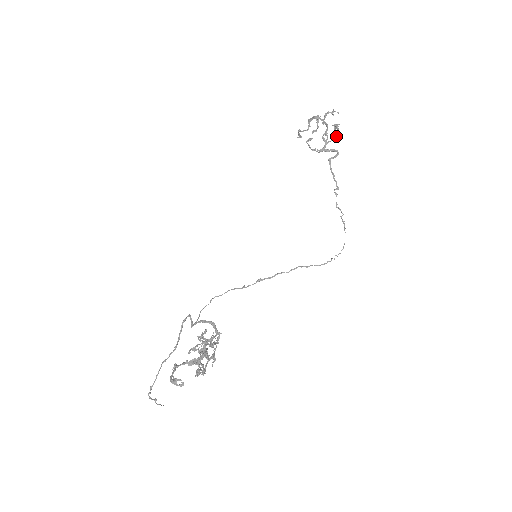
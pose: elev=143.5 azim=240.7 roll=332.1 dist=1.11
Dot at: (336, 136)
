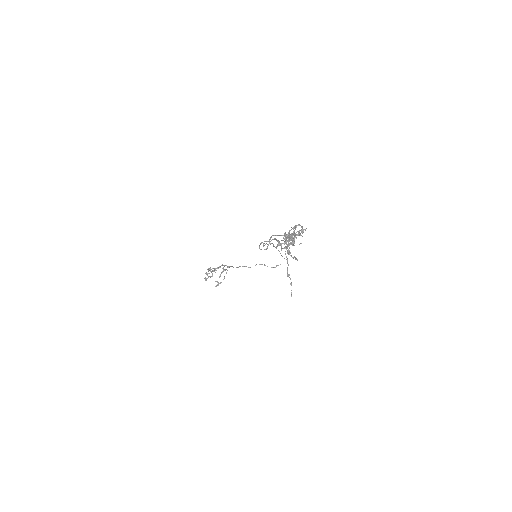
Dot at: occluded
